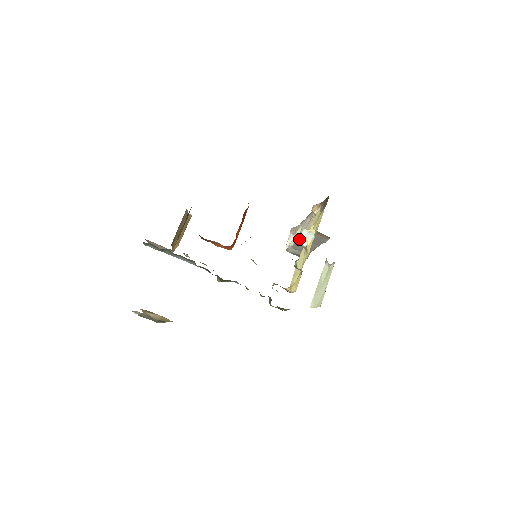
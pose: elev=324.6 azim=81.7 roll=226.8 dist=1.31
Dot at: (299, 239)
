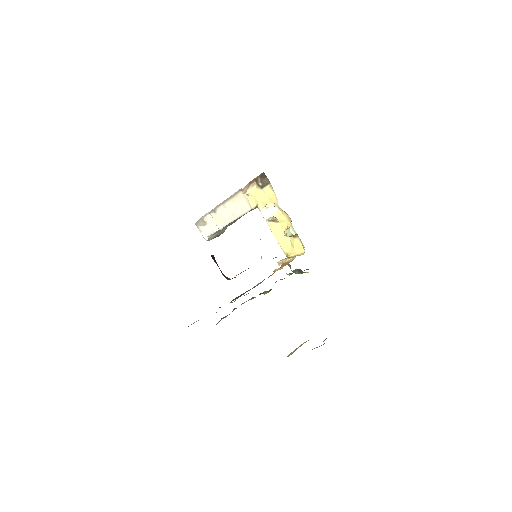
Dot at: (265, 219)
